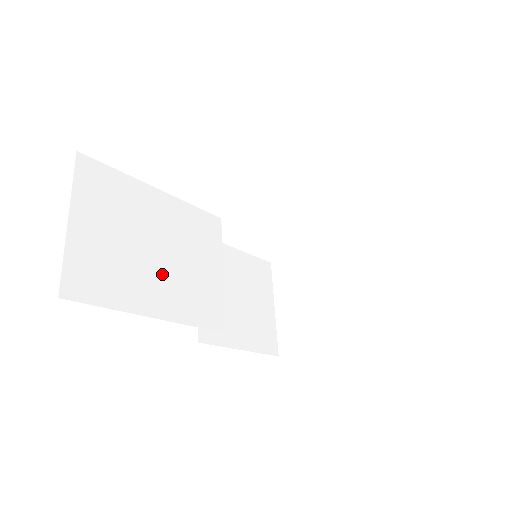
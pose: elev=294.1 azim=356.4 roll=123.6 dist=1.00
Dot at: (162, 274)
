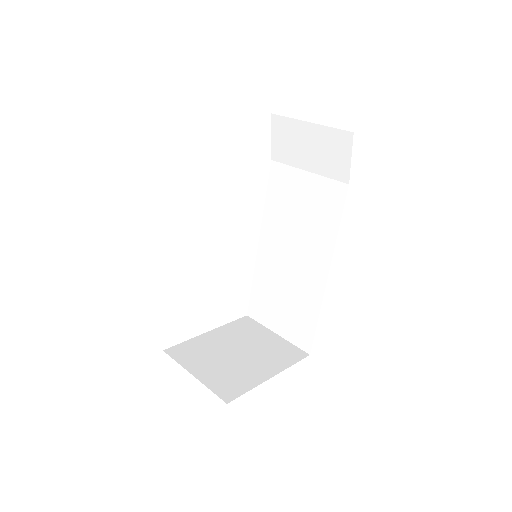
Dot at: occluded
